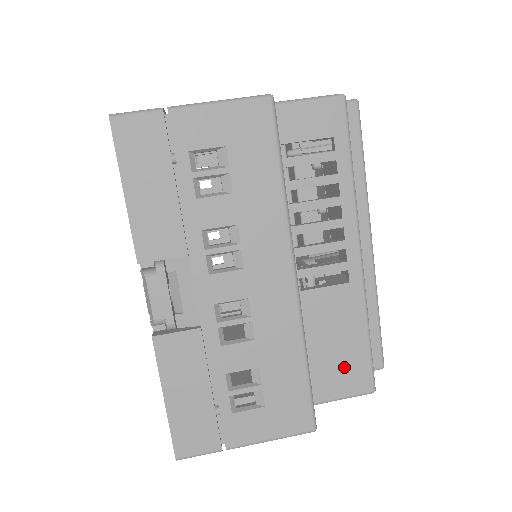
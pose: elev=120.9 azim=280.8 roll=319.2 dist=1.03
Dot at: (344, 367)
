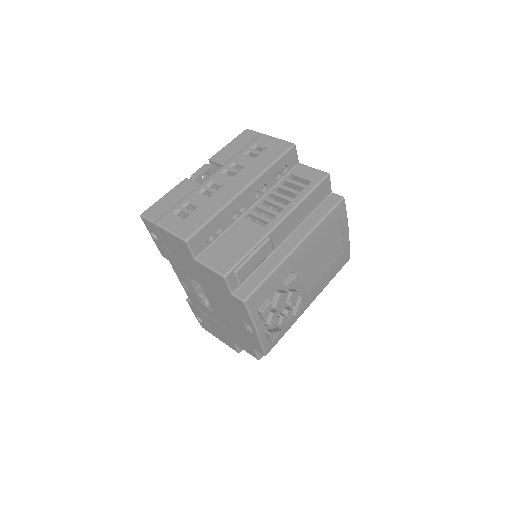
Dot at: (226, 255)
